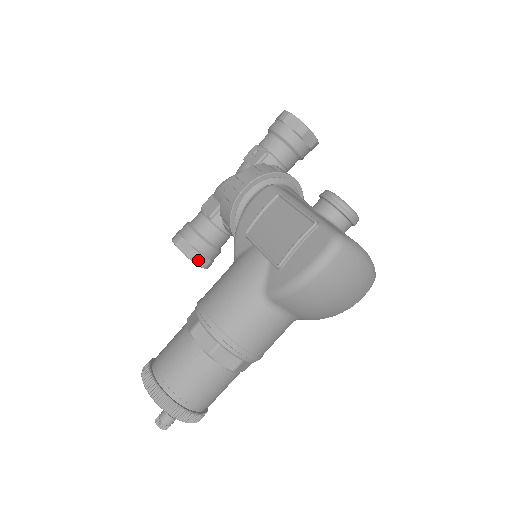
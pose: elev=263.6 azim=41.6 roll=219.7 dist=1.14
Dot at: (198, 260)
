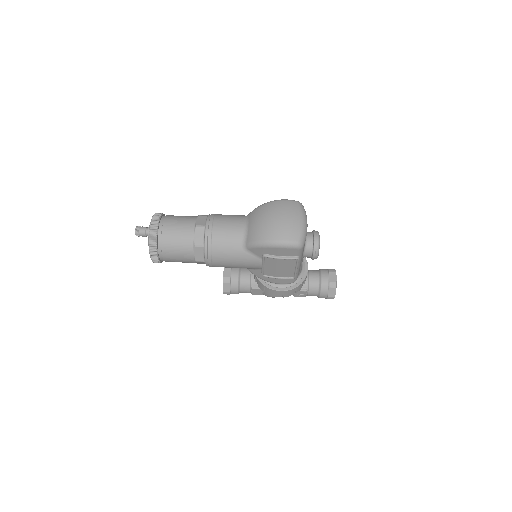
Dot at: (227, 270)
